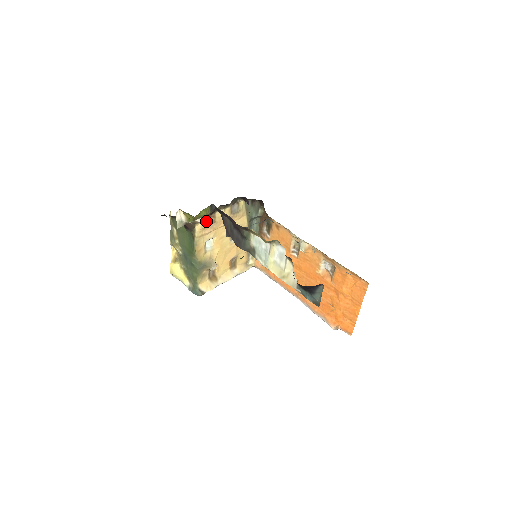
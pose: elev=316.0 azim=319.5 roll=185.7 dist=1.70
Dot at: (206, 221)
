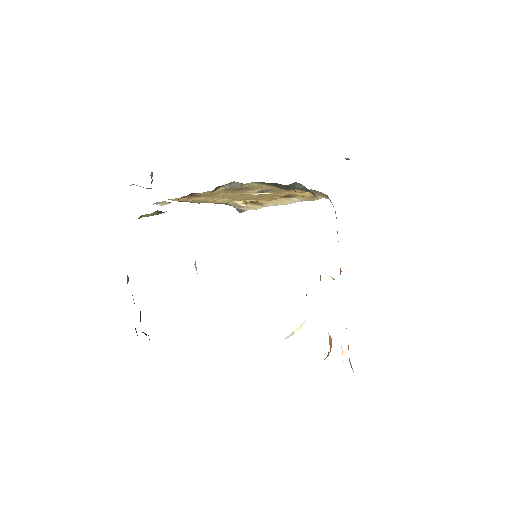
Dot at: (182, 197)
